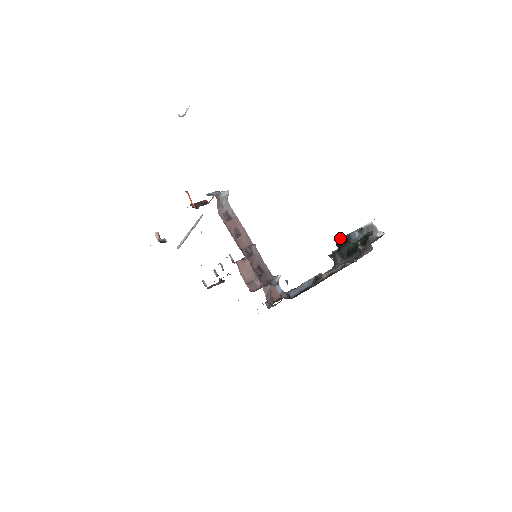
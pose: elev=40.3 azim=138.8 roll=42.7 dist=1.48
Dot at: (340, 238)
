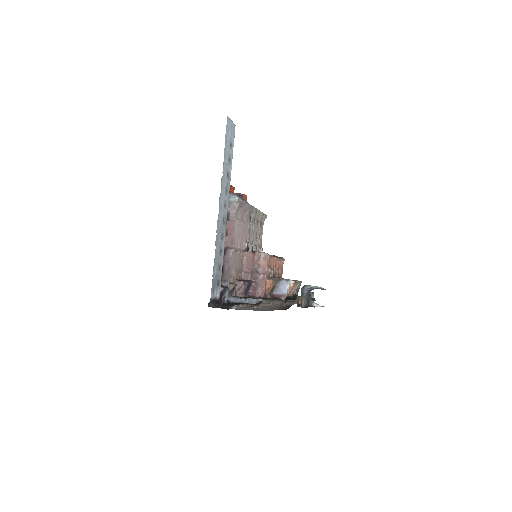
Dot at: (304, 285)
